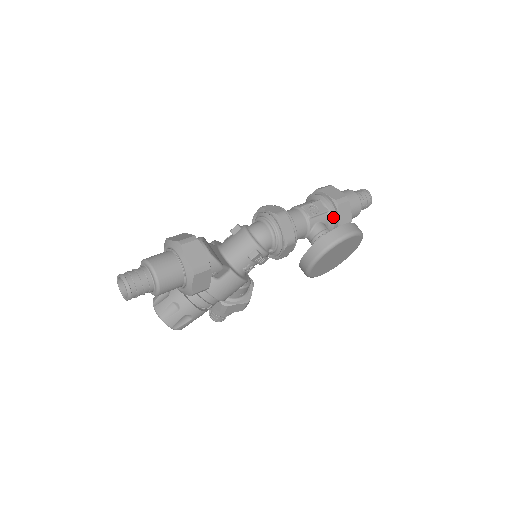
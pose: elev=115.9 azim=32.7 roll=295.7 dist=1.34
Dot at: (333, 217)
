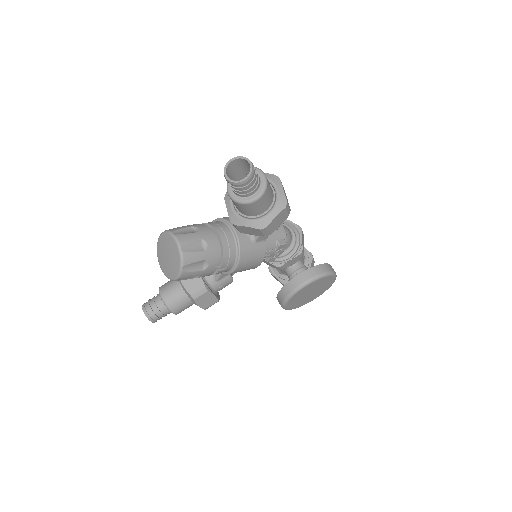
Dot at: (307, 265)
